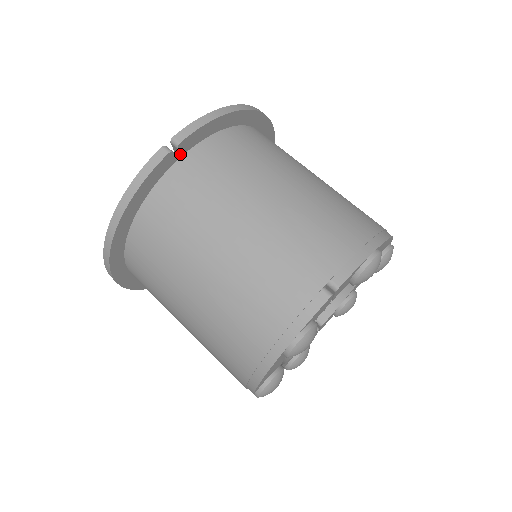
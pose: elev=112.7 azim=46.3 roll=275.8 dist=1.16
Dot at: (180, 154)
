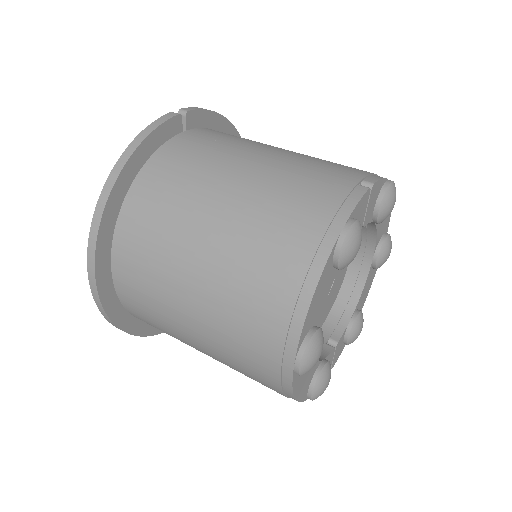
Dot at: (186, 127)
